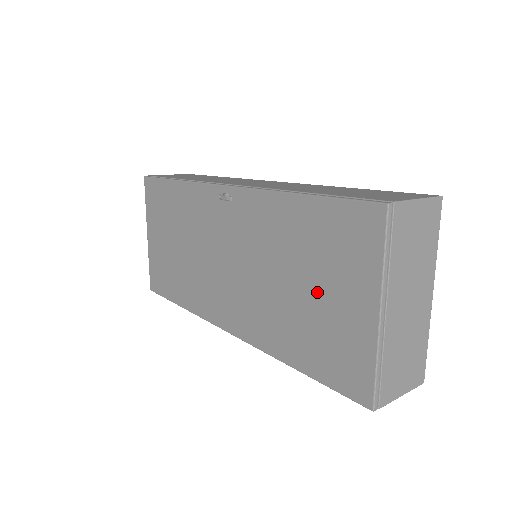
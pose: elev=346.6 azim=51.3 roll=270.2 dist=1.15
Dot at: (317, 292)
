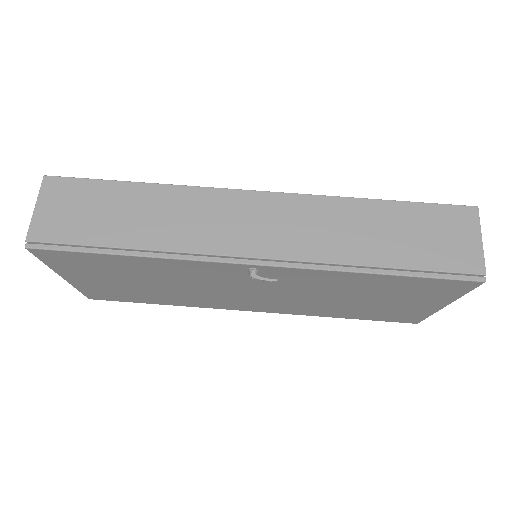
Dot at: (383, 302)
